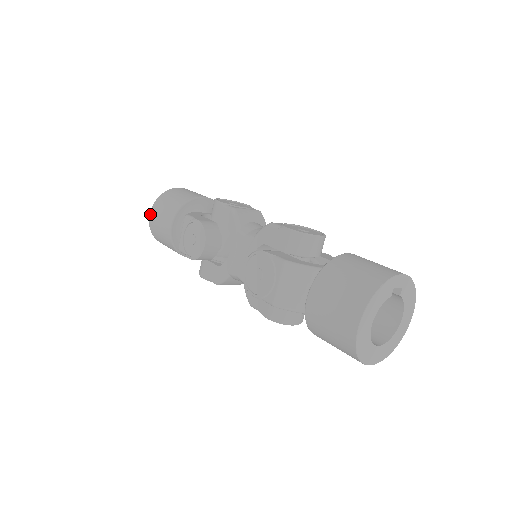
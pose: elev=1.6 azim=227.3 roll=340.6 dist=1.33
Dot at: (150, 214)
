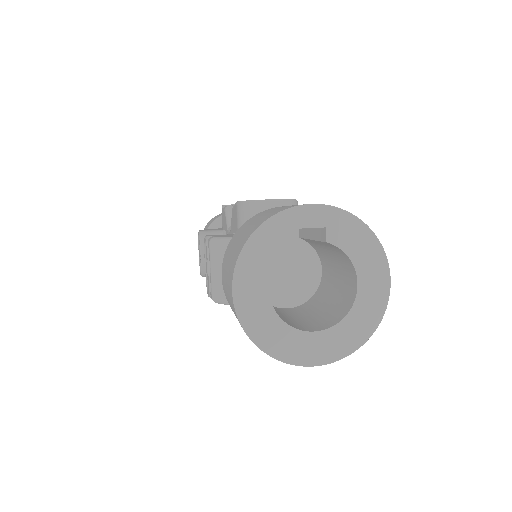
Dot at: occluded
